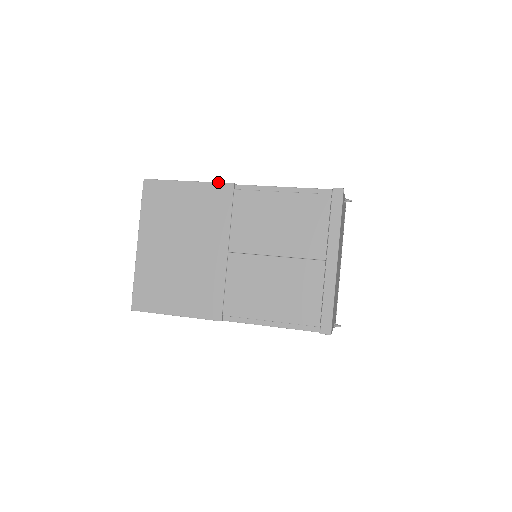
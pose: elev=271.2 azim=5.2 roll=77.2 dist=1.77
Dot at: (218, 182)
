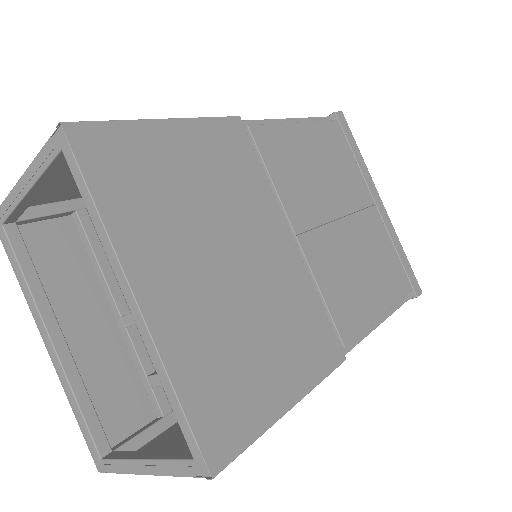
Dot at: occluded
